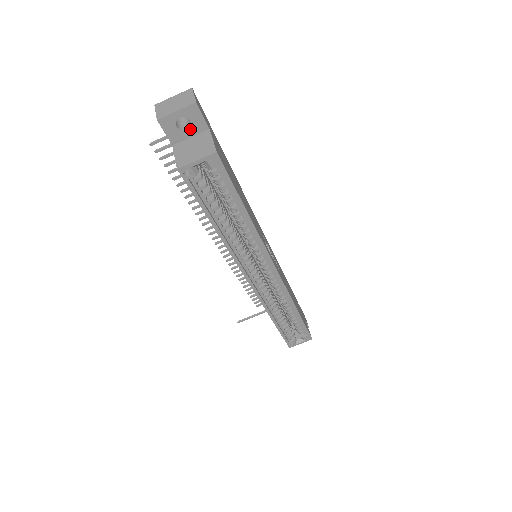
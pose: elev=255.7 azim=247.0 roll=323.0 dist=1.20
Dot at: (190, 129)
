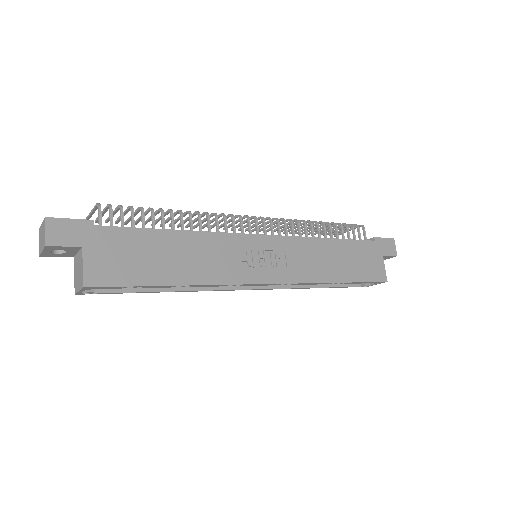
Dot at: (69, 251)
